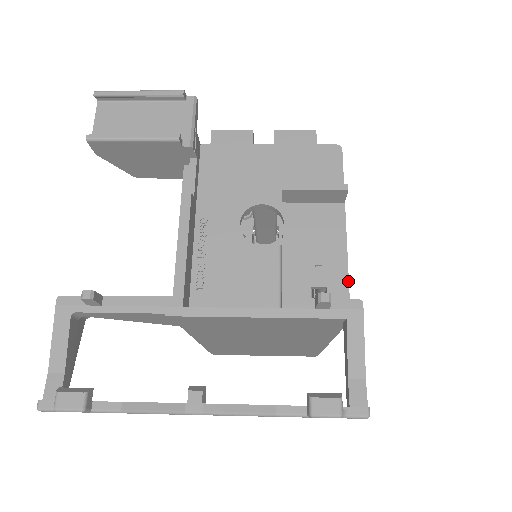
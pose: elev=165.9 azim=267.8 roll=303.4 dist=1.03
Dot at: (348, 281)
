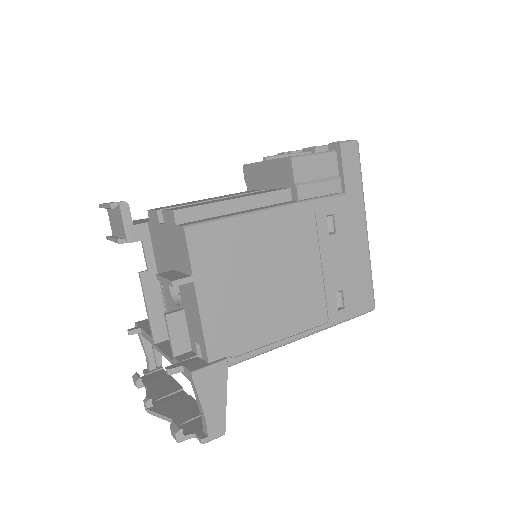
Dot at: (205, 345)
